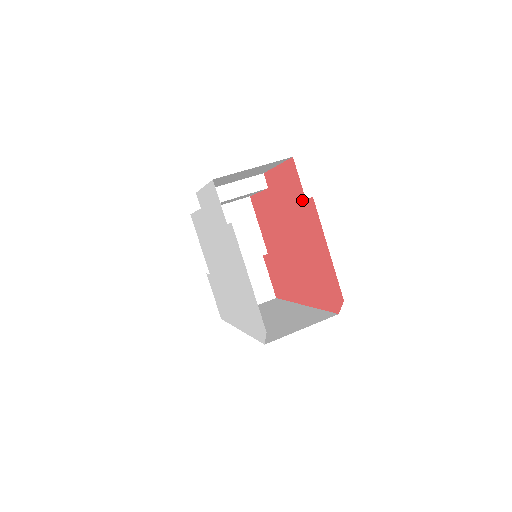
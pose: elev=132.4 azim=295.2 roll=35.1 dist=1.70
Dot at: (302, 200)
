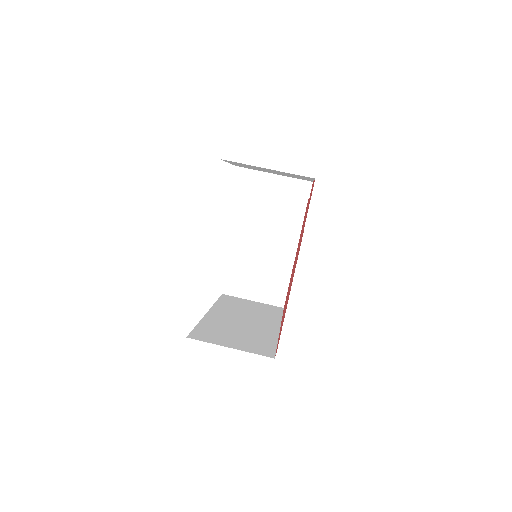
Dot at: occluded
